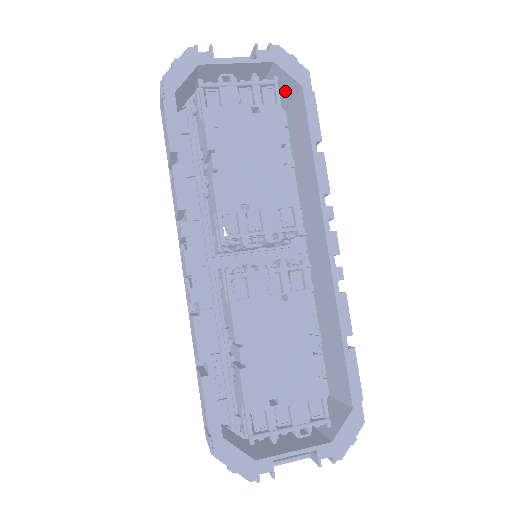
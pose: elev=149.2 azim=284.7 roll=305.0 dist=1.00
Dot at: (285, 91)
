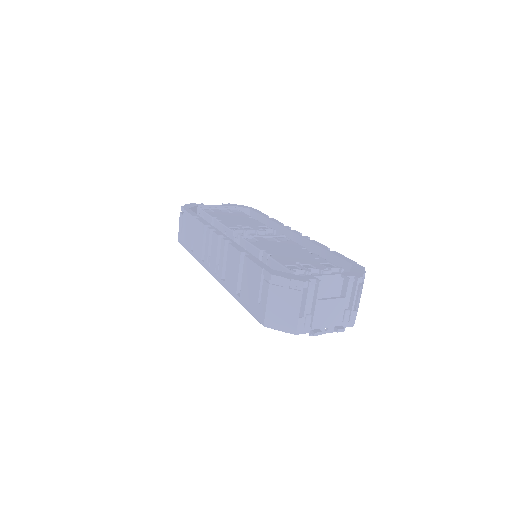
Dot at: occluded
